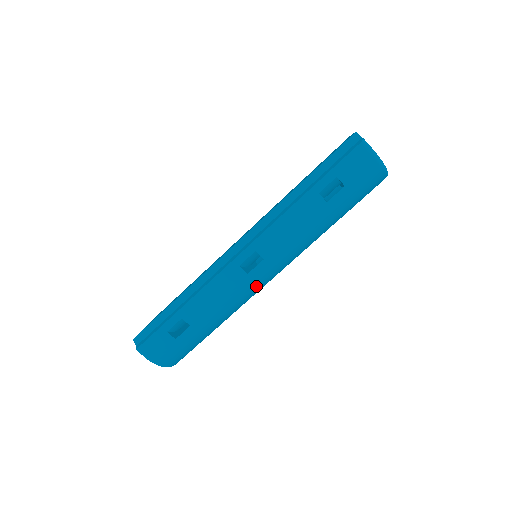
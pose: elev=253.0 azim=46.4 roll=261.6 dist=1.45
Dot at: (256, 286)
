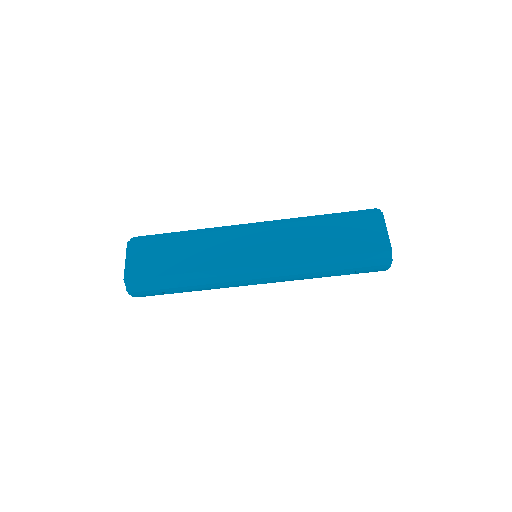
Dot at: occluded
